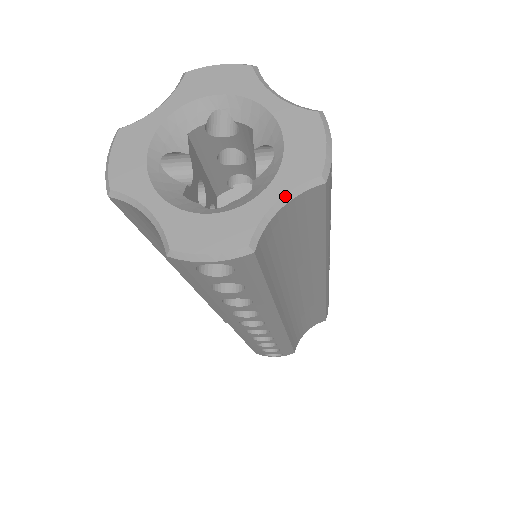
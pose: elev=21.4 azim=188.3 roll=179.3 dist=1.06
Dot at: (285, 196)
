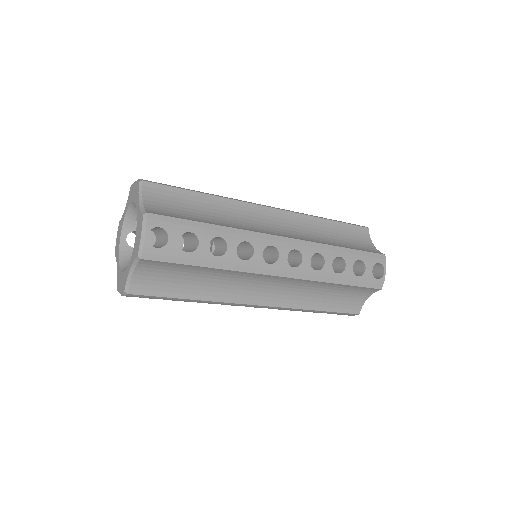
Dot at: (132, 266)
